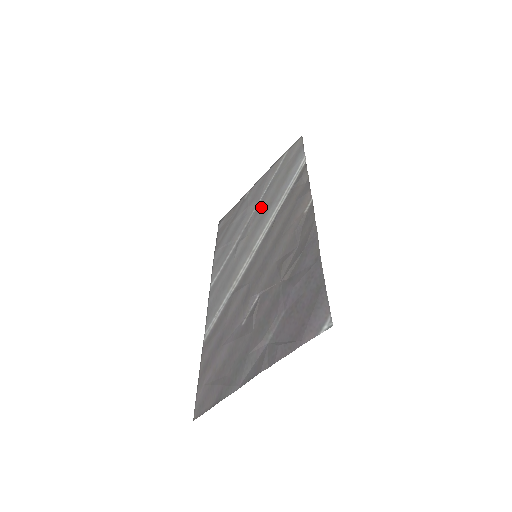
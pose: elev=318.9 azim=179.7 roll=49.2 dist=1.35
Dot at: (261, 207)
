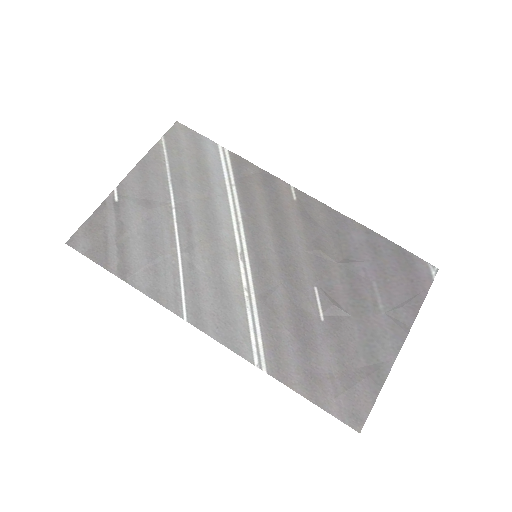
Dot at: (189, 206)
